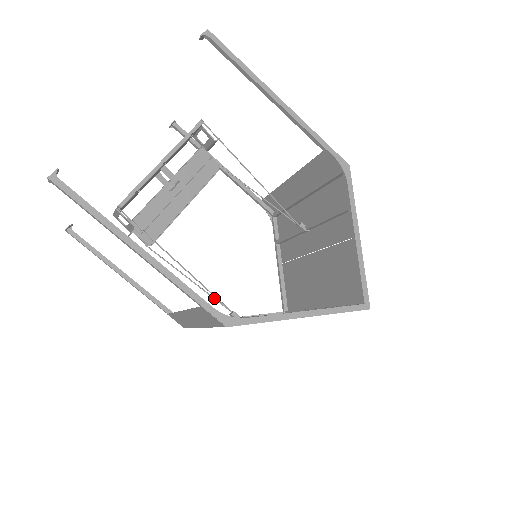
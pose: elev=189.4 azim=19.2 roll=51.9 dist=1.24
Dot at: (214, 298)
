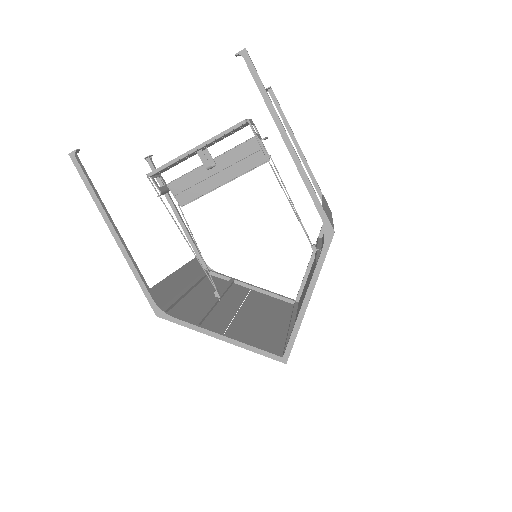
Dot at: (208, 272)
